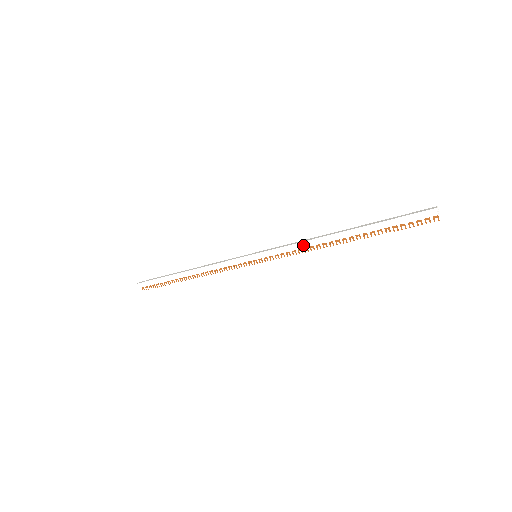
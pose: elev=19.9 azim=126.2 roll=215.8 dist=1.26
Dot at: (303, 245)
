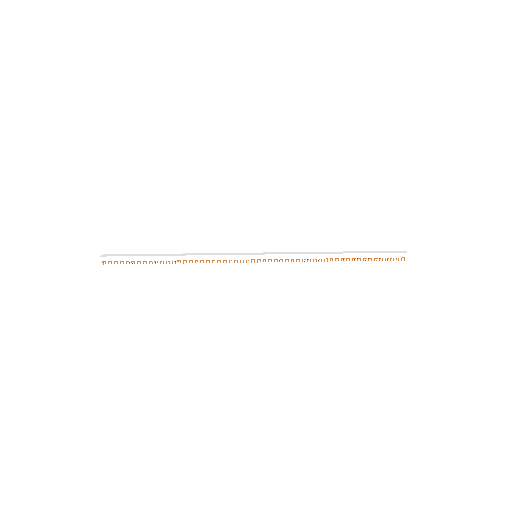
Dot at: (304, 256)
